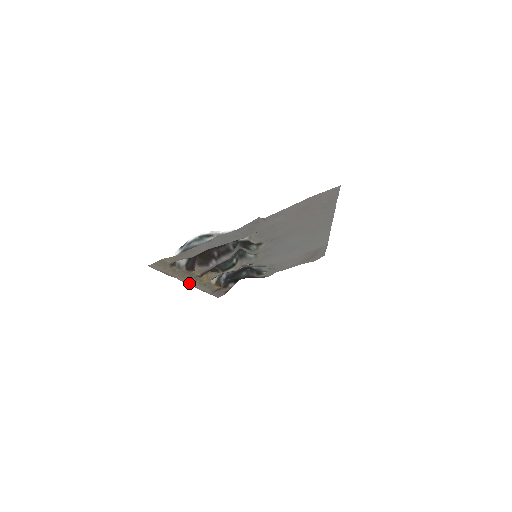
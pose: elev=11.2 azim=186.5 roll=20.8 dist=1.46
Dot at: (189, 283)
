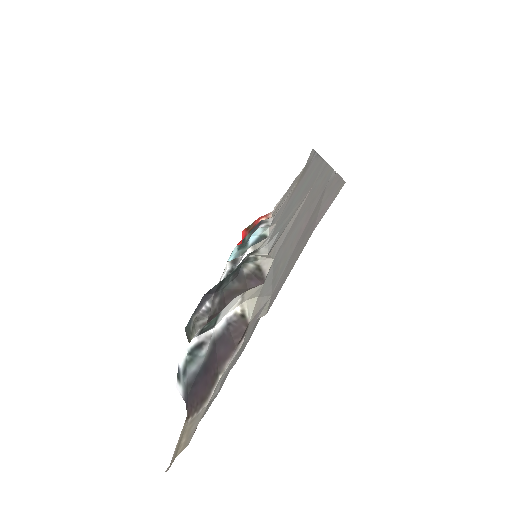
Dot at: occluded
